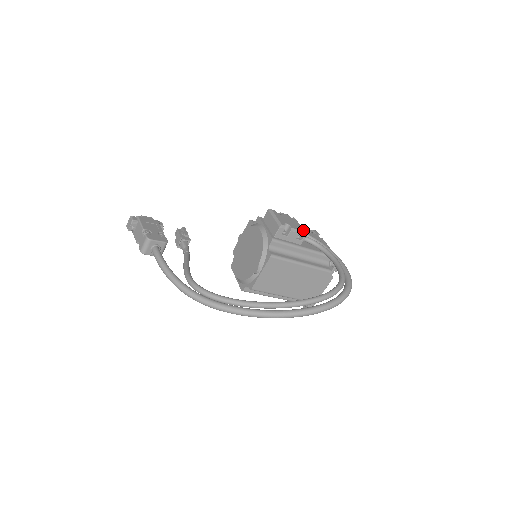
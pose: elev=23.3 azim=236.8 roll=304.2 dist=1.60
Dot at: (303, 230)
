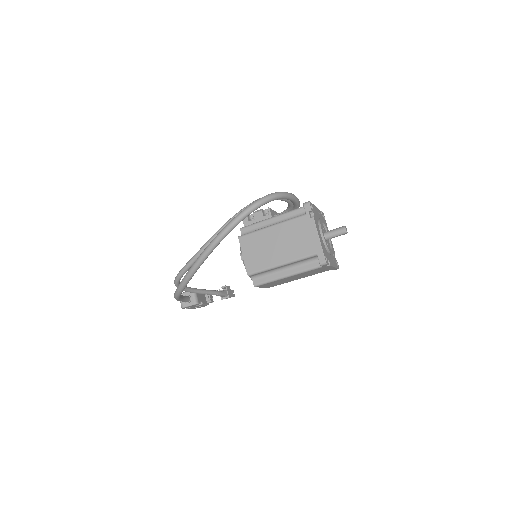
Dot at: occluded
